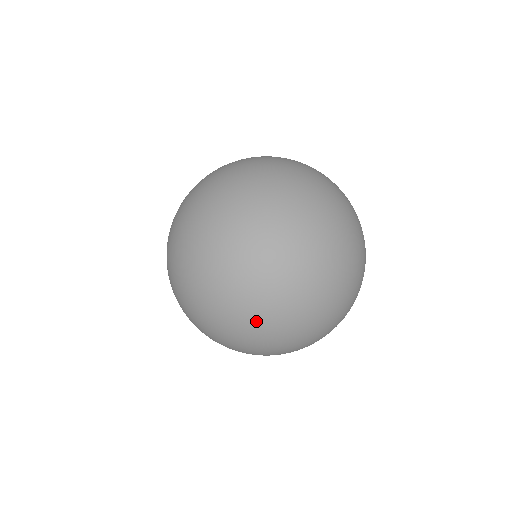
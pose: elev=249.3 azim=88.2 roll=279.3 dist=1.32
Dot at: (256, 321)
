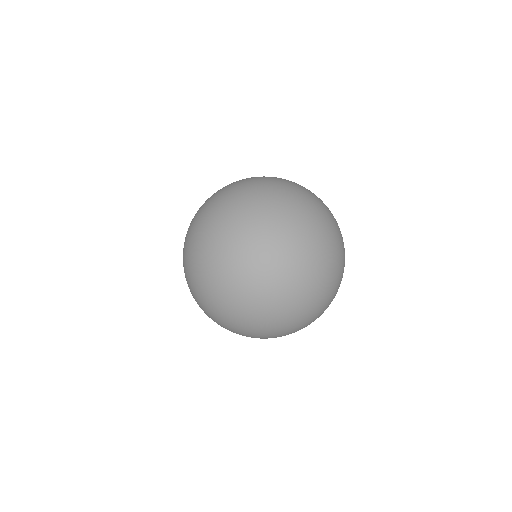
Dot at: (245, 282)
